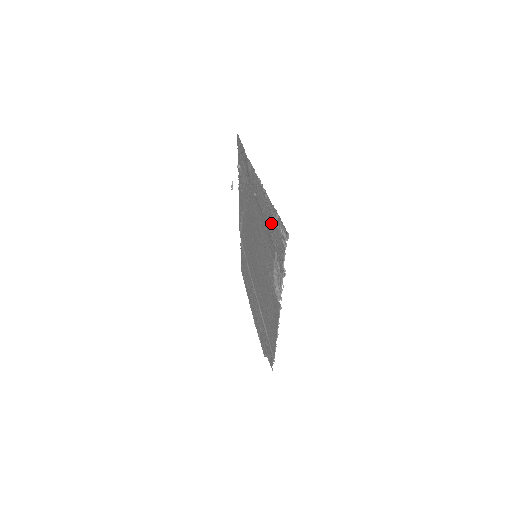
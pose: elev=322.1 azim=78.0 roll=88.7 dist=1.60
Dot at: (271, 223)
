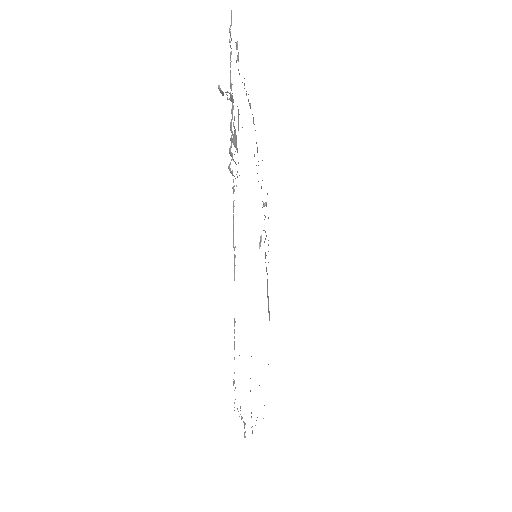
Dot at: occluded
